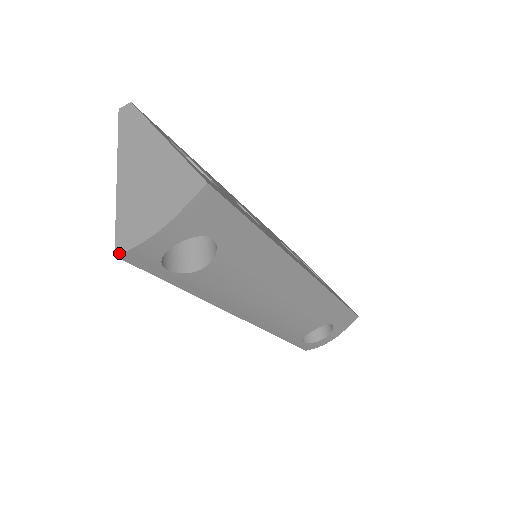
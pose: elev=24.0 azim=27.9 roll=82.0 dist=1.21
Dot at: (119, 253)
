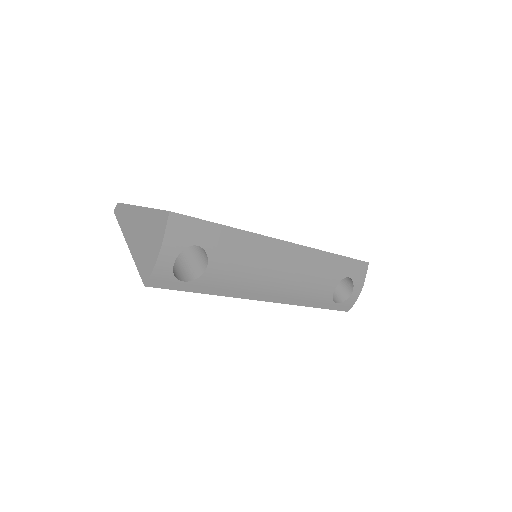
Dot at: (146, 283)
